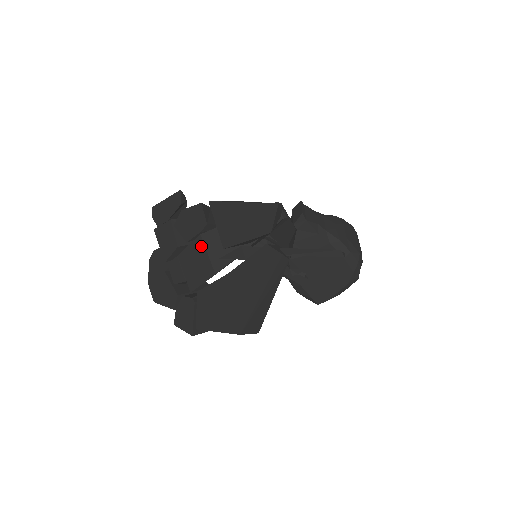
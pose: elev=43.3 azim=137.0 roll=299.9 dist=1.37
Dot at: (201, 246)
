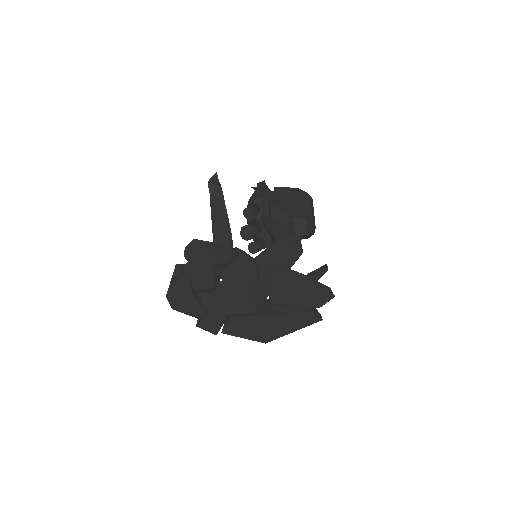
Dot at: (246, 294)
